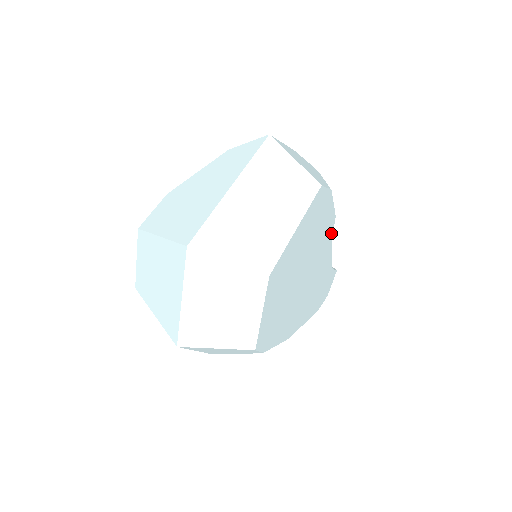
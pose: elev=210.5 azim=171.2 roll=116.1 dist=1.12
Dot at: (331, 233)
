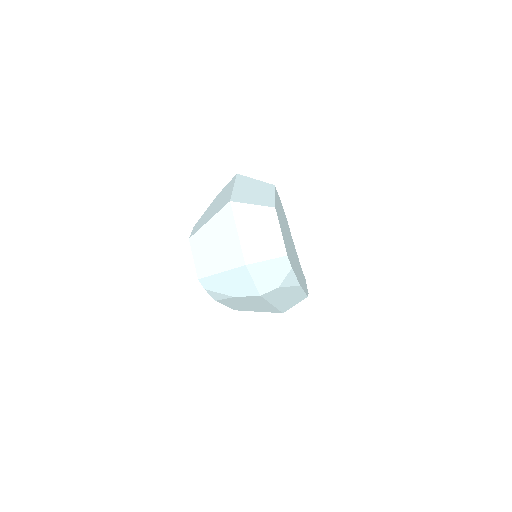
Dot at: occluded
